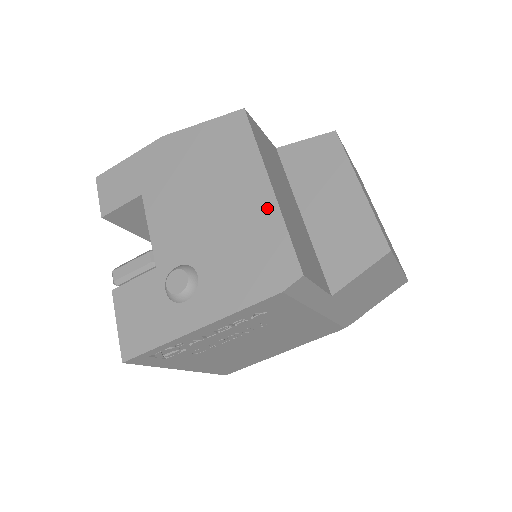
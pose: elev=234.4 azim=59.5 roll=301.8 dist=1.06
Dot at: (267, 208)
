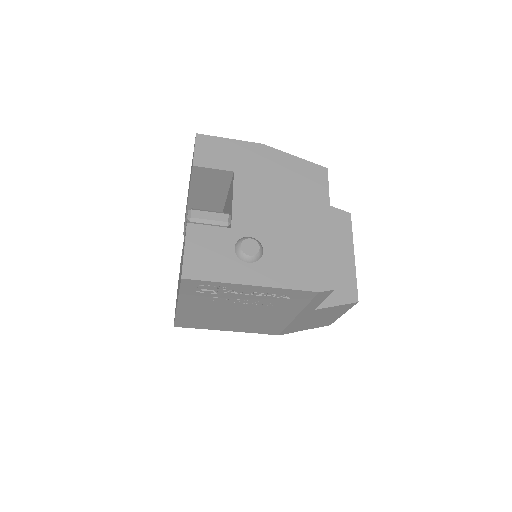
Dot at: (324, 238)
